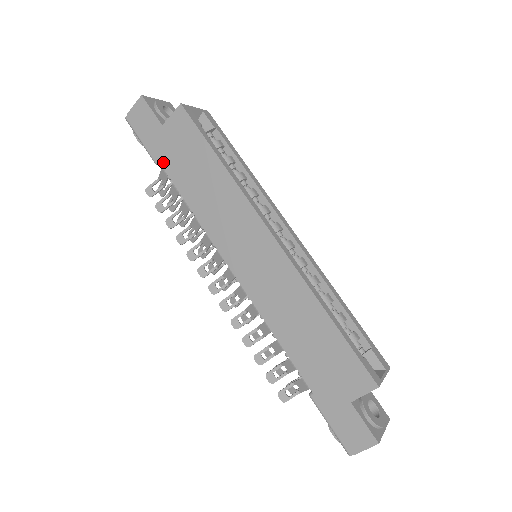
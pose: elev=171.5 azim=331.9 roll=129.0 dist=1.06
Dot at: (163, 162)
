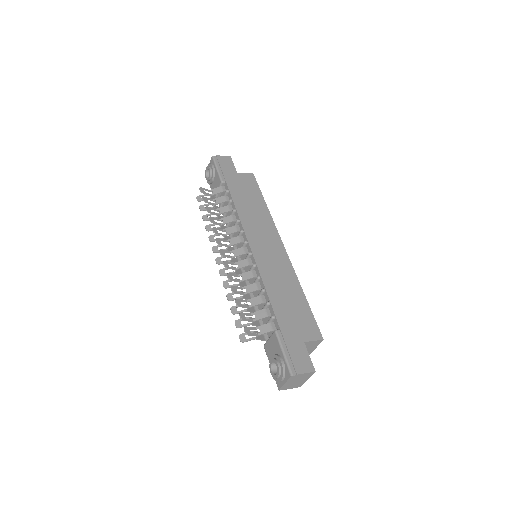
Dot at: (229, 183)
